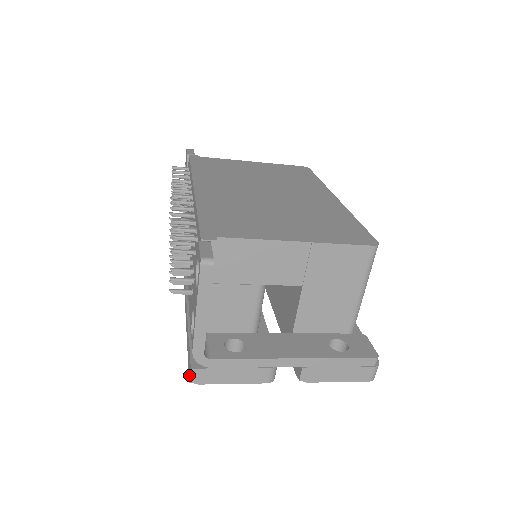
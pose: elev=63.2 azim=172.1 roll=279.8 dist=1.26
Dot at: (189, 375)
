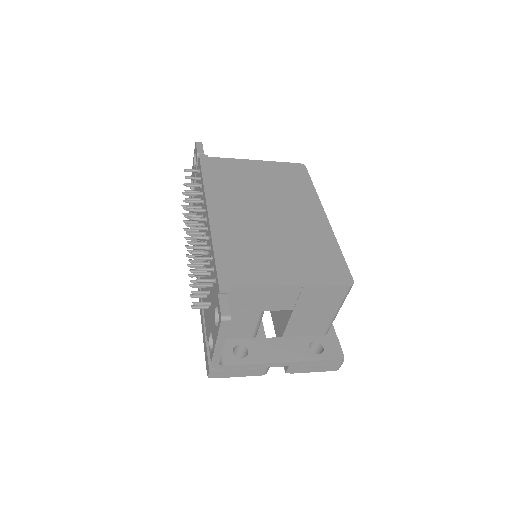
Dot at: (207, 372)
